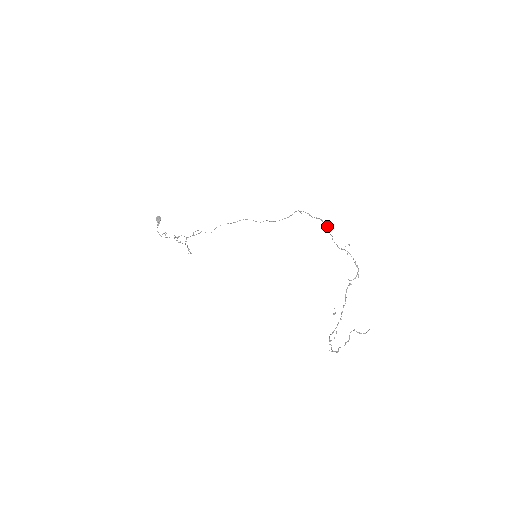
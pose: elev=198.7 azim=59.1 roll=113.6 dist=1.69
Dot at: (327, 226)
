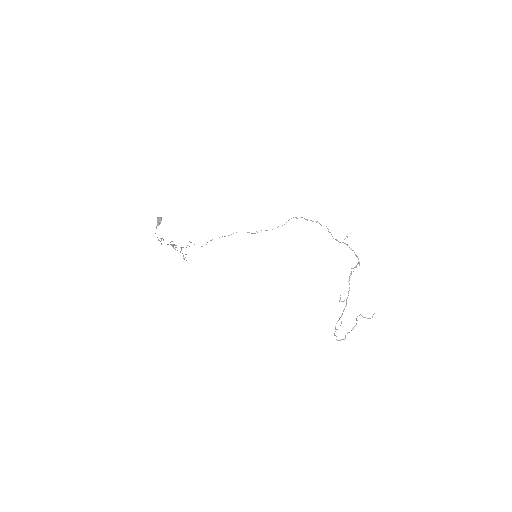
Dot at: occluded
